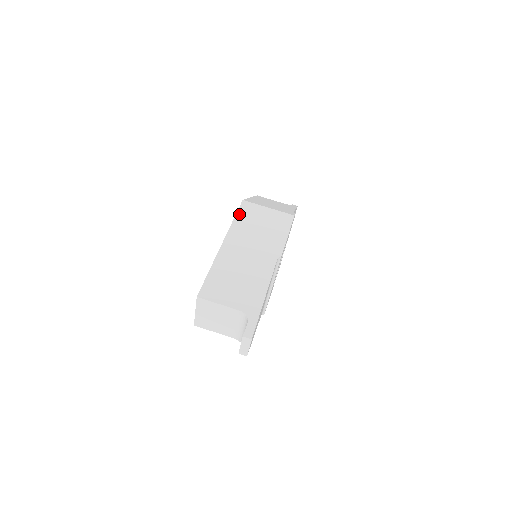
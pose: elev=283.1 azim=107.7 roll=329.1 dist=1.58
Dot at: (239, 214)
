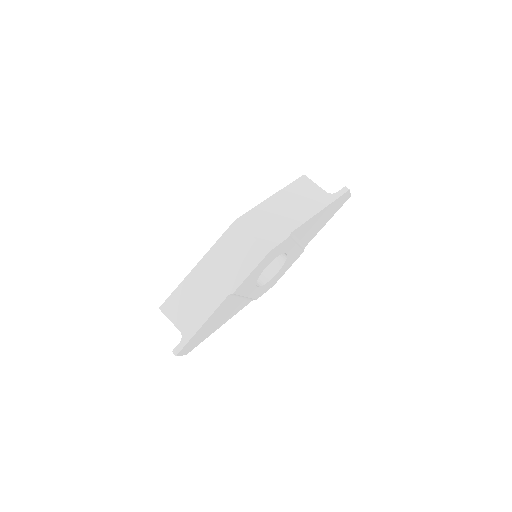
Dot at: (223, 237)
